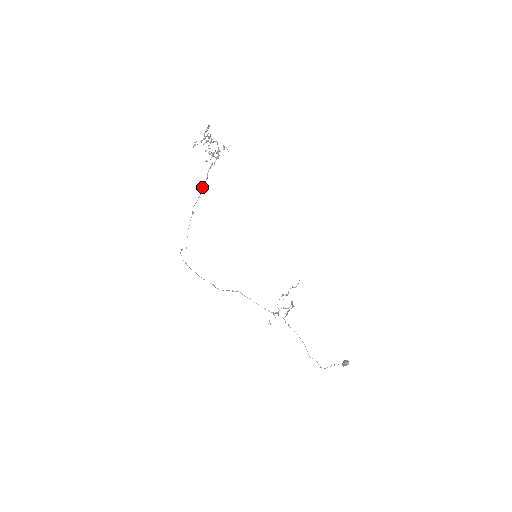
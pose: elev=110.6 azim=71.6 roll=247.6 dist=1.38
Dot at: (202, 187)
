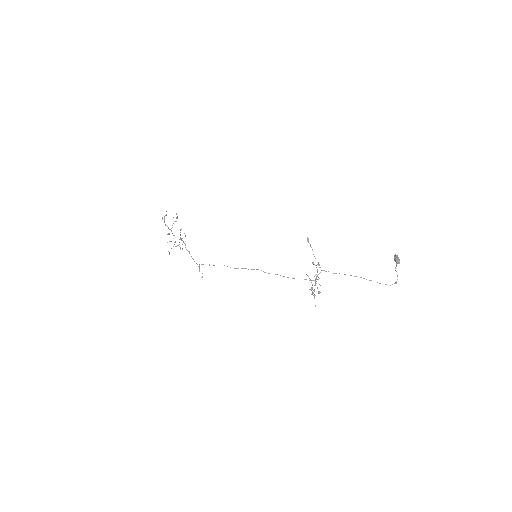
Dot at: occluded
